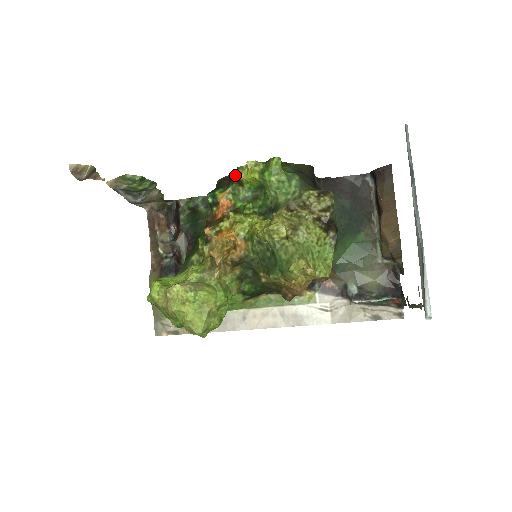
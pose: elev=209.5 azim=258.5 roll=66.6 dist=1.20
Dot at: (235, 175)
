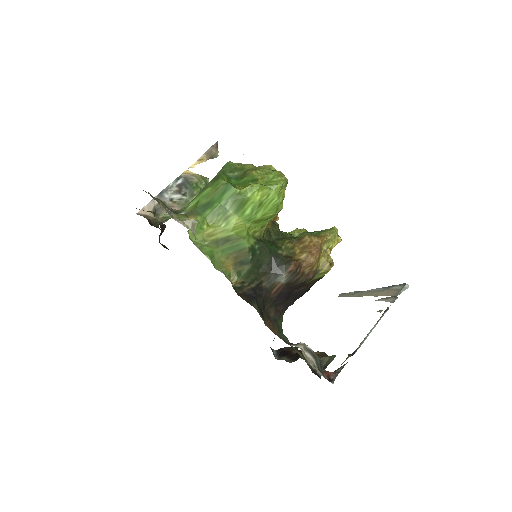
Dot at: occluded
